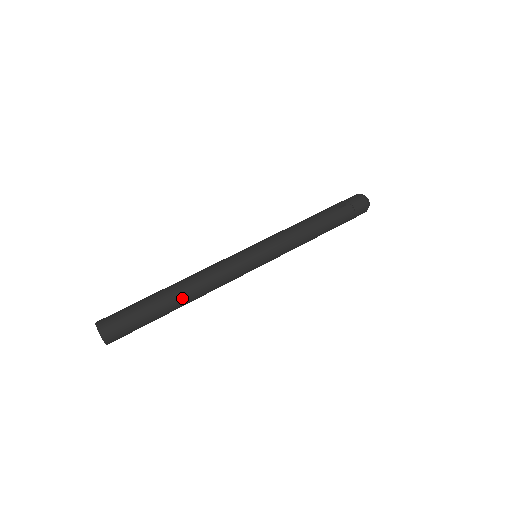
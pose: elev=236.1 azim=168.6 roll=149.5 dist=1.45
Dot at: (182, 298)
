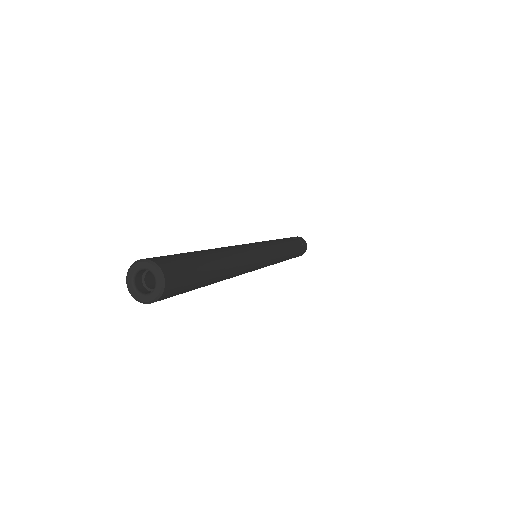
Dot at: (227, 264)
